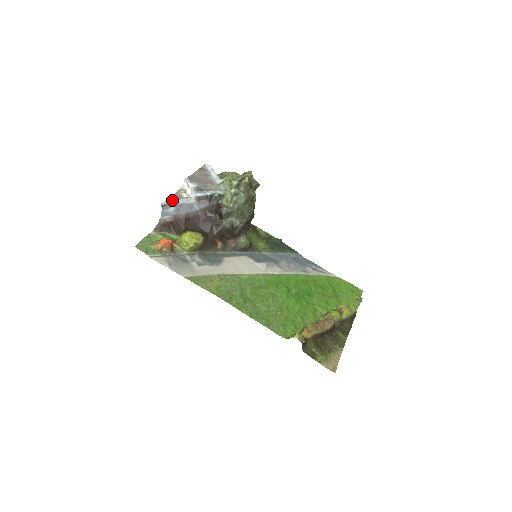
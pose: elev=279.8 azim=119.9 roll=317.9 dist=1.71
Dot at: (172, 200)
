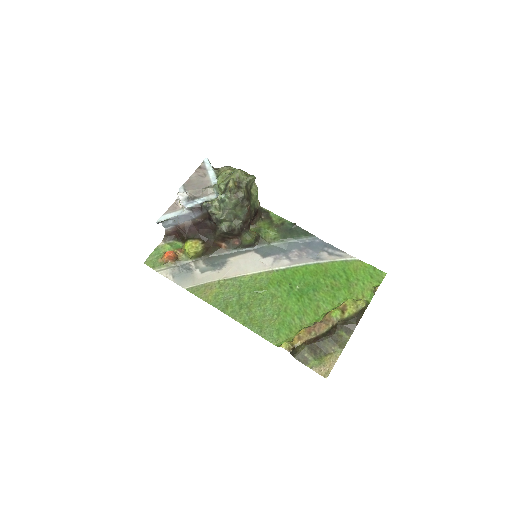
Dot at: (167, 215)
